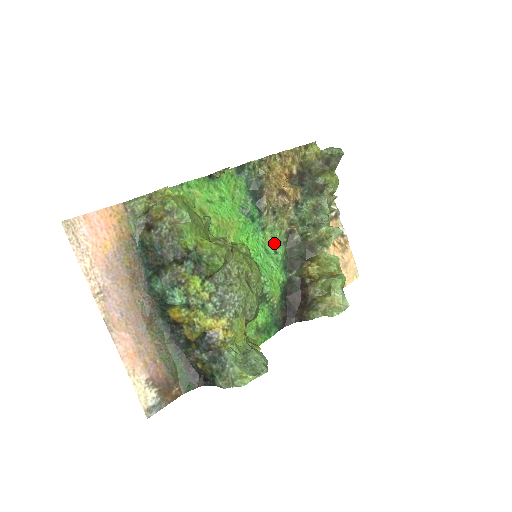
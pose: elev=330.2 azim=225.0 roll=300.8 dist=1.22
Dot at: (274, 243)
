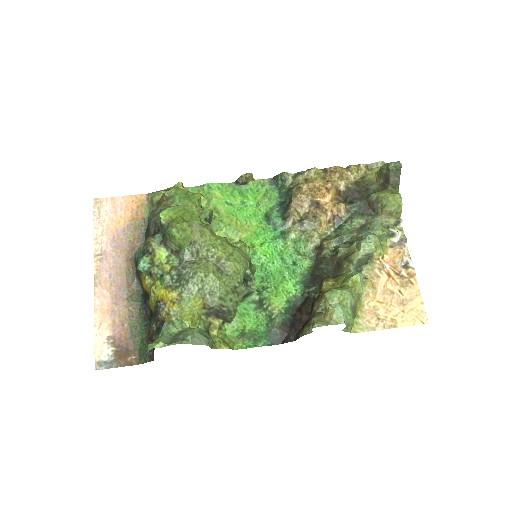
Dot at: (295, 254)
